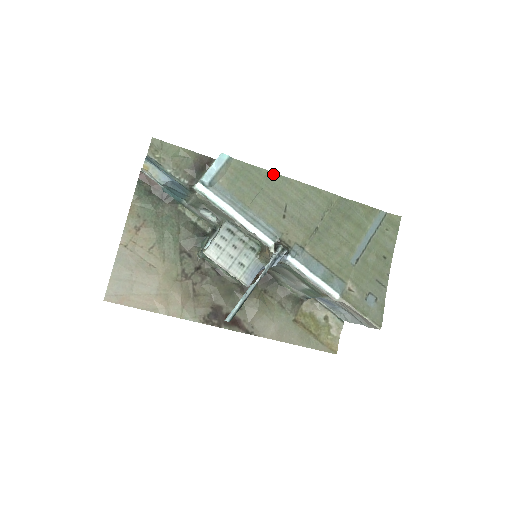
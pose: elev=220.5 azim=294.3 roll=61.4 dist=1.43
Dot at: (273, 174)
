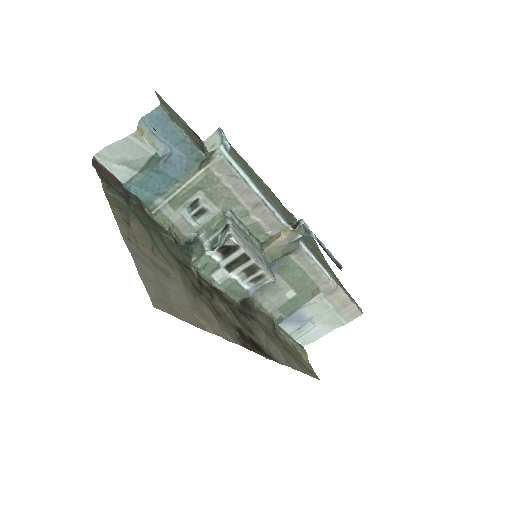
Dot at: (249, 166)
